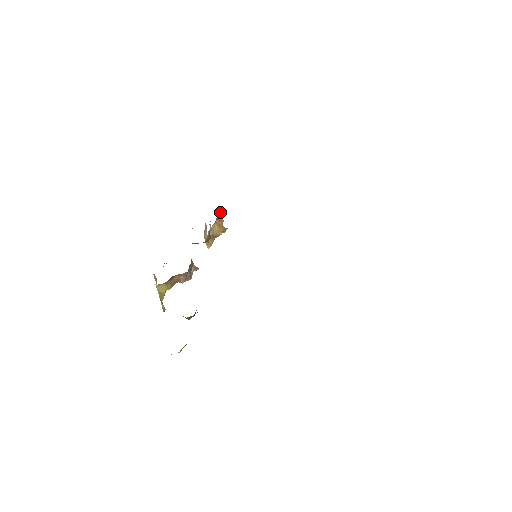
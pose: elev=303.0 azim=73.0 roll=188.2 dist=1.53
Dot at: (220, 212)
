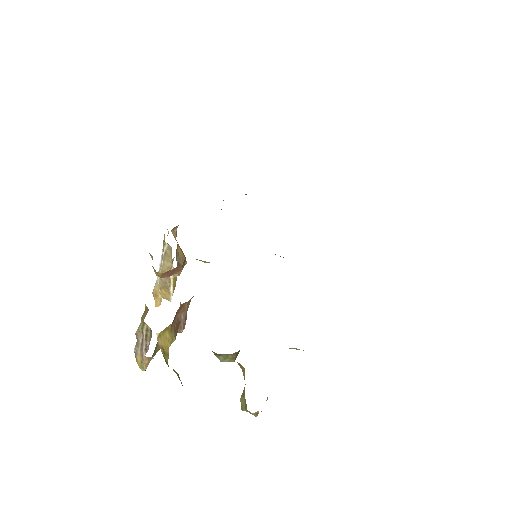
Dot at: (173, 233)
